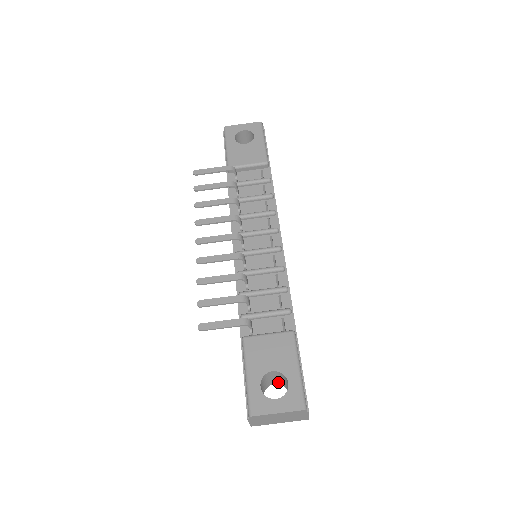
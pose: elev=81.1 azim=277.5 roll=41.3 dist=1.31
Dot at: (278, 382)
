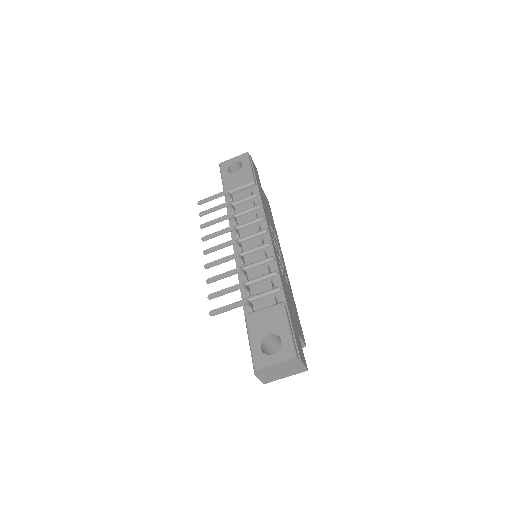
Dot at: occluded
